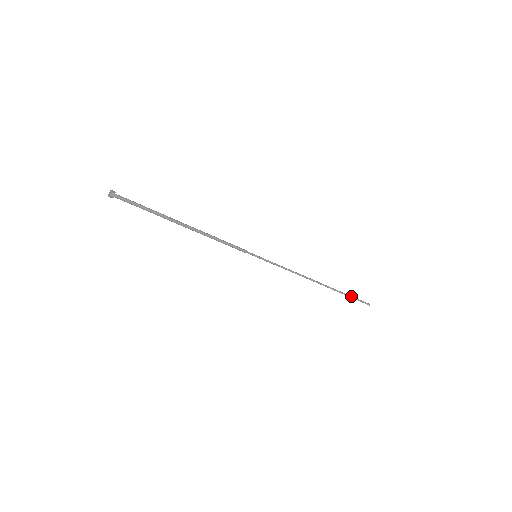
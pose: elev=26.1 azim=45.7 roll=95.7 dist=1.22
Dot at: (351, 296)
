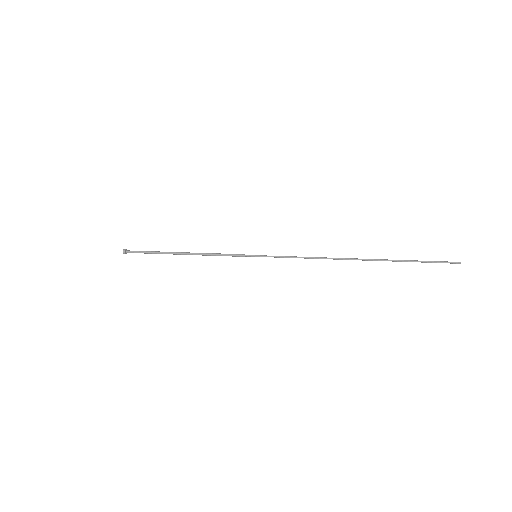
Dot at: (415, 260)
